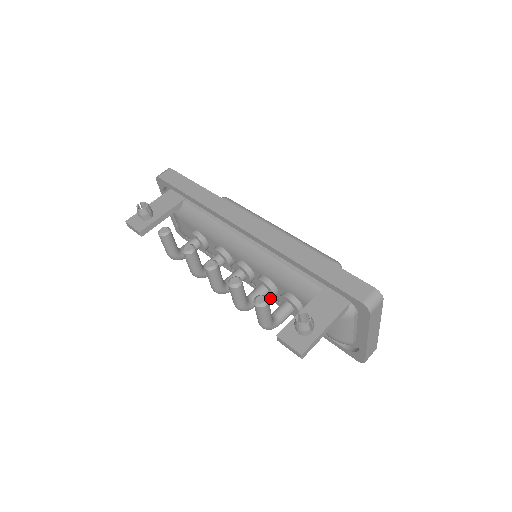
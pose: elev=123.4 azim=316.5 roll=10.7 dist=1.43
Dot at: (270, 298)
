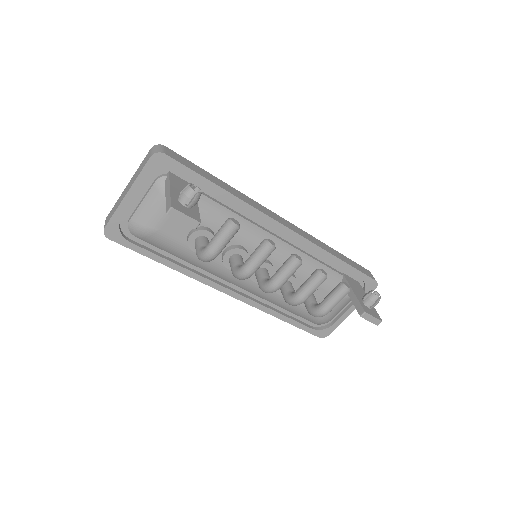
Dot at: occluded
